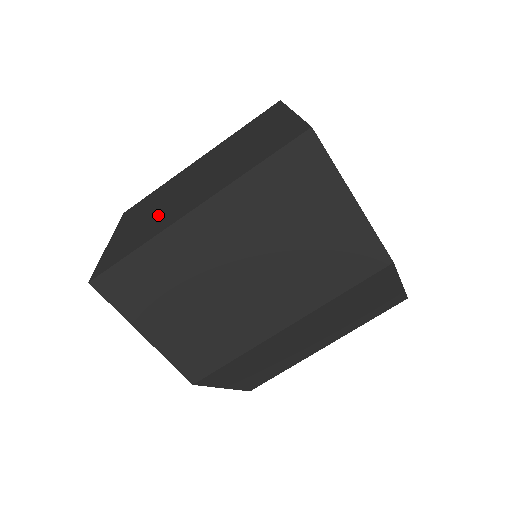
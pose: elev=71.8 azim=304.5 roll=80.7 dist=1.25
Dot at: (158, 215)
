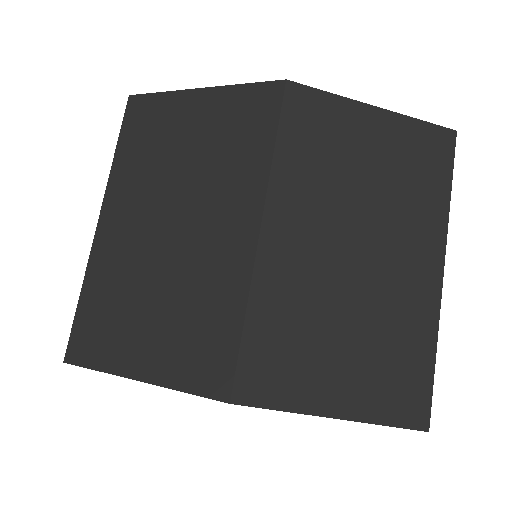
Dot at: occluded
